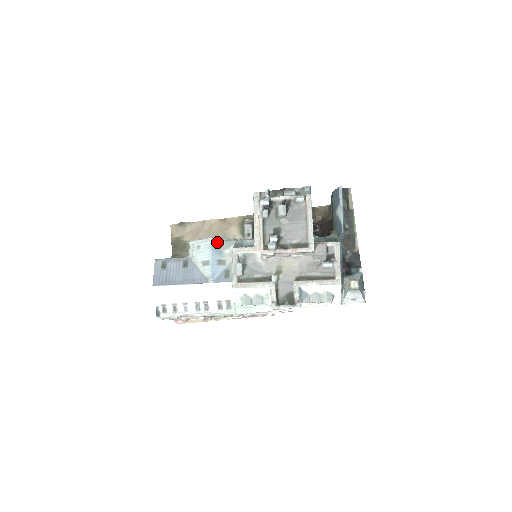
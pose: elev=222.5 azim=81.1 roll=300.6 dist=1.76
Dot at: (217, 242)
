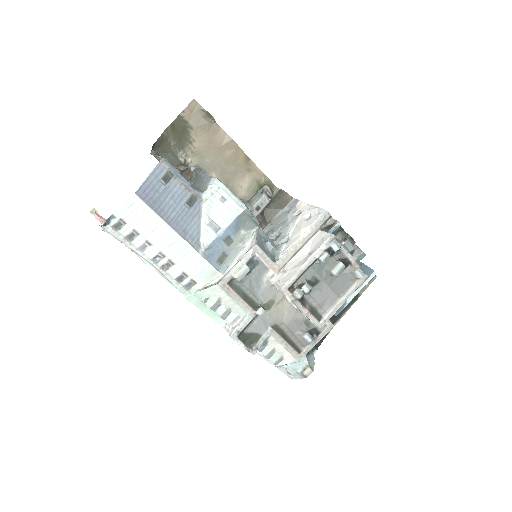
Dot at: (246, 215)
